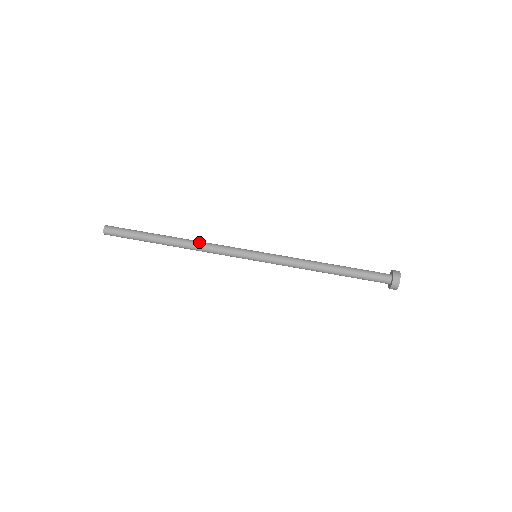
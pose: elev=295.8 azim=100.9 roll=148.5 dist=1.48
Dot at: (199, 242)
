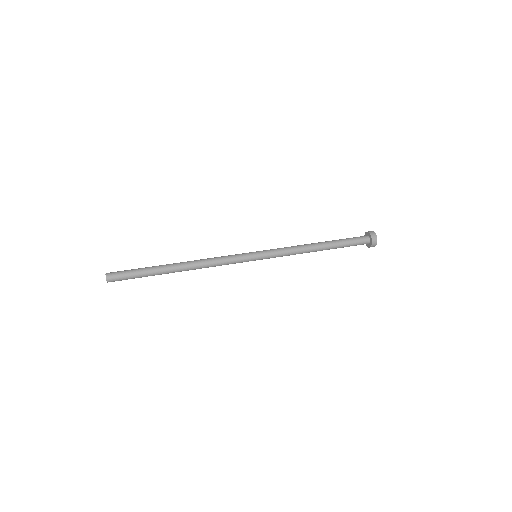
Dot at: (202, 260)
